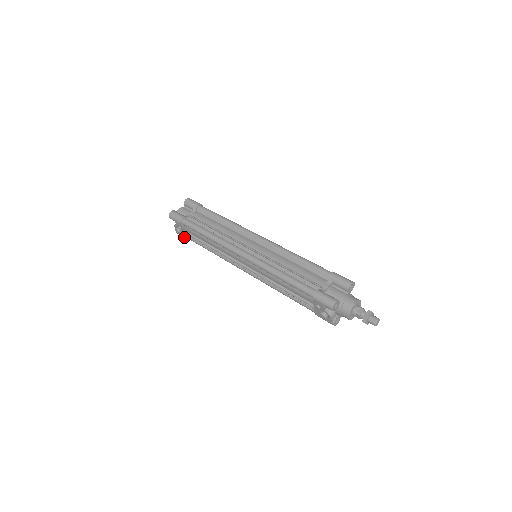
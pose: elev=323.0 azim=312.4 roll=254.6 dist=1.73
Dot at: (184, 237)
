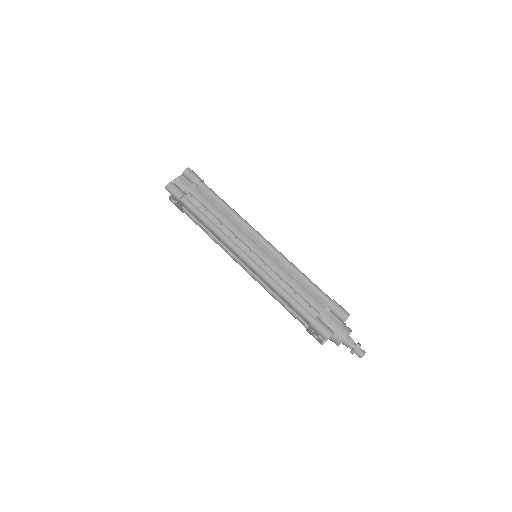
Dot at: (178, 208)
